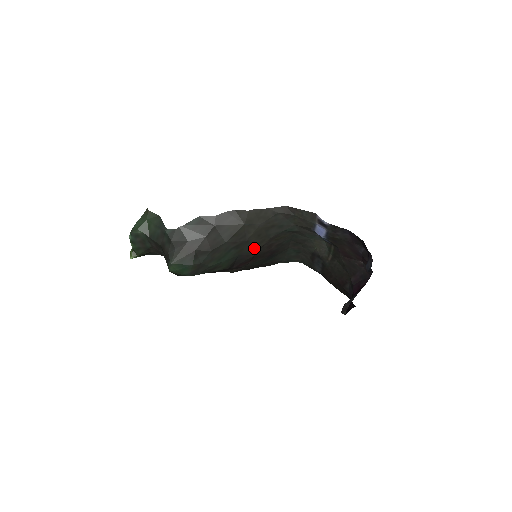
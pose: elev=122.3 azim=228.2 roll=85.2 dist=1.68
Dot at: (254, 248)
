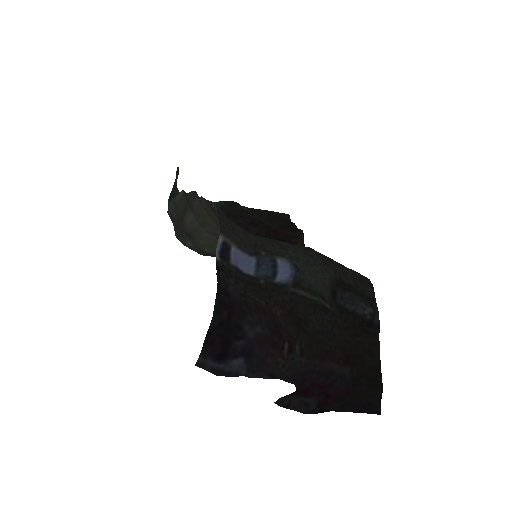
Dot at: occluded
